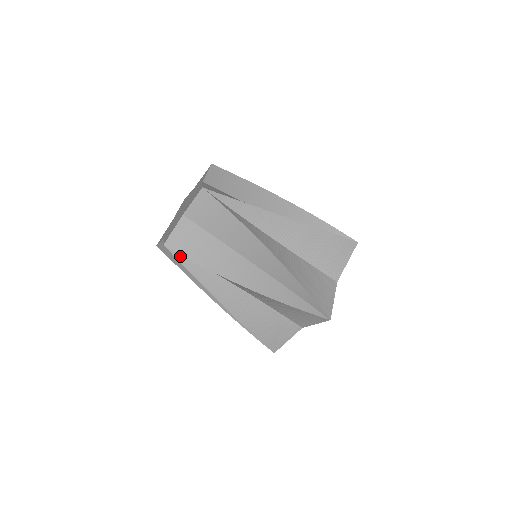
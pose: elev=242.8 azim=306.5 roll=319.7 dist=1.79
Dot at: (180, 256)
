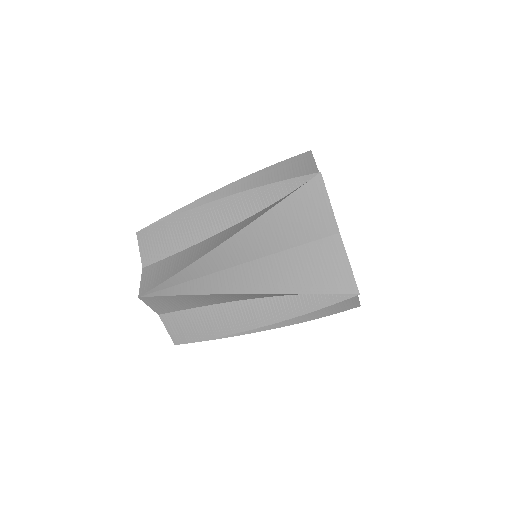
Dot at: (160, 292)
